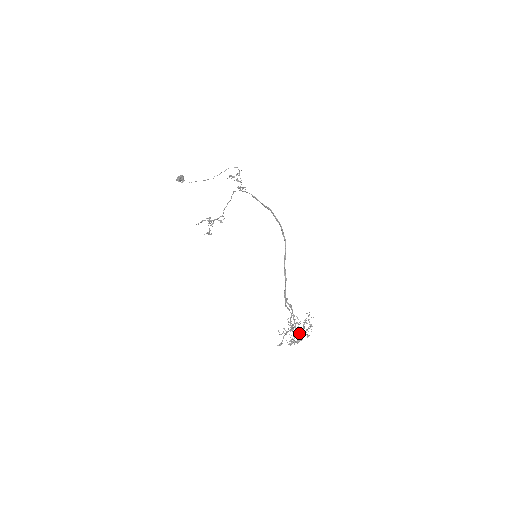
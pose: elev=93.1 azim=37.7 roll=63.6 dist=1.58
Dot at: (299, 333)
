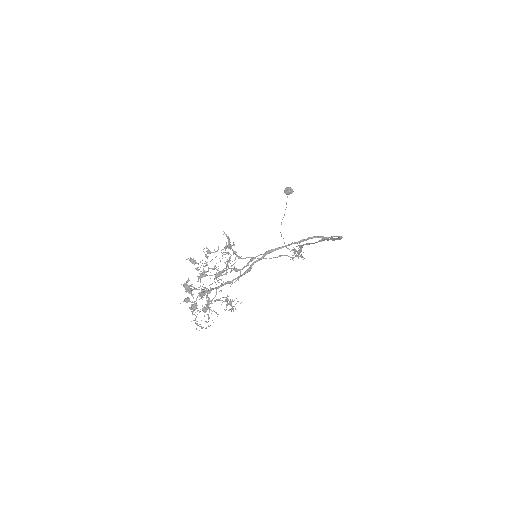
Dot at: (207, 294)
